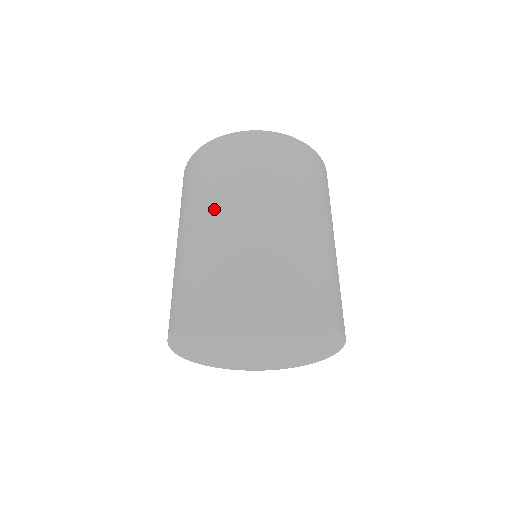
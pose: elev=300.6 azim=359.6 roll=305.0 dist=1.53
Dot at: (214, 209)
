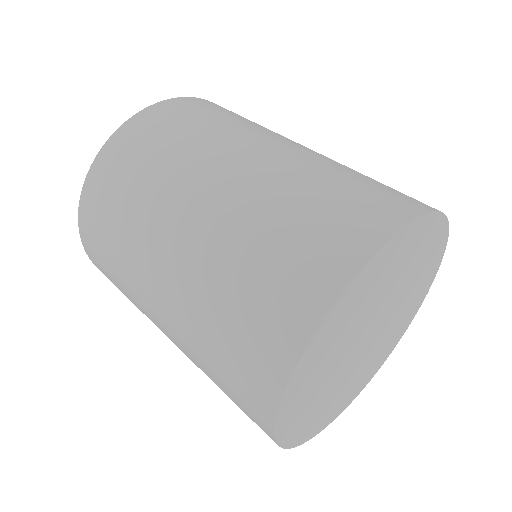
Dot at: (223, 165)
